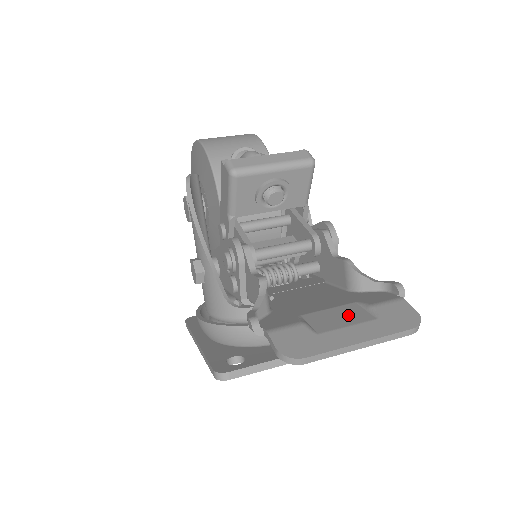
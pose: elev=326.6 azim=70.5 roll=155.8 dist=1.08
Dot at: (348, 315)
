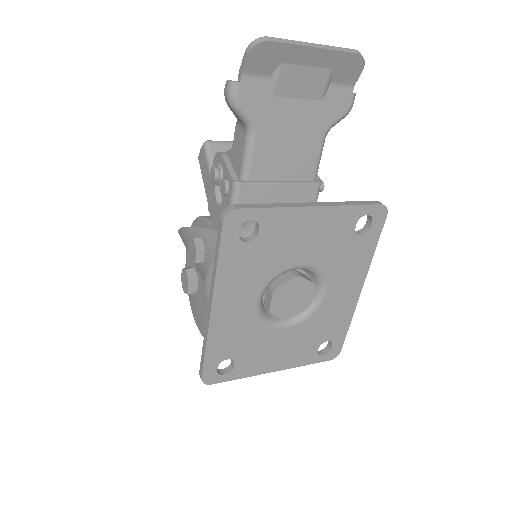
Dot at: (308, 79)
